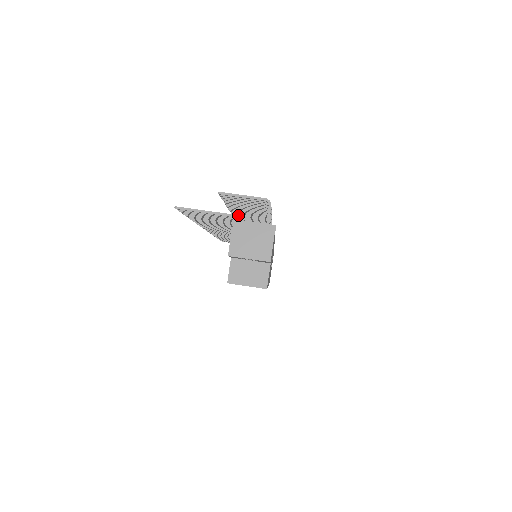
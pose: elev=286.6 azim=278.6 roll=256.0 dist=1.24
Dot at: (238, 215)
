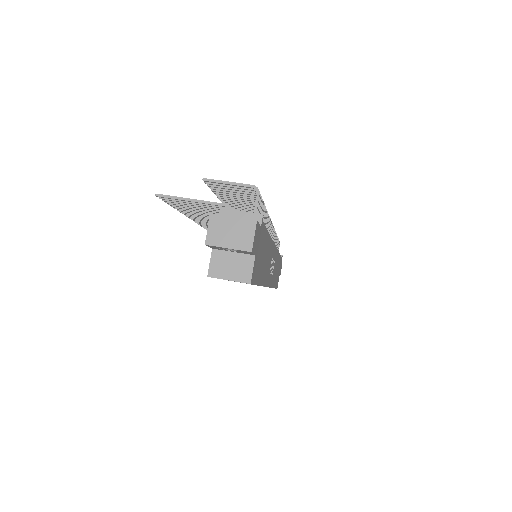
Dot at: (223, 203)
